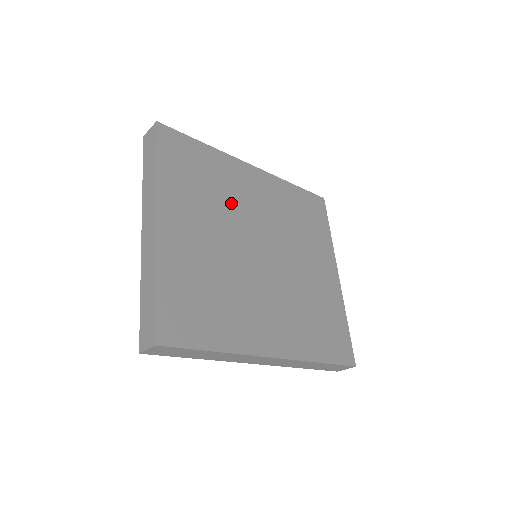
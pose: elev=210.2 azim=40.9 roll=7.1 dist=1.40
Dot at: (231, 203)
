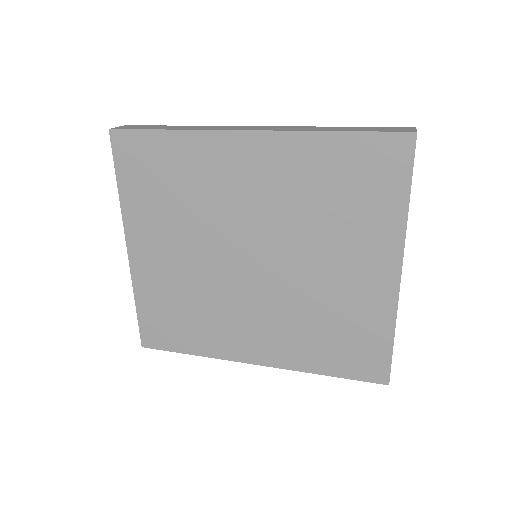
Dot at: (209, 207)
